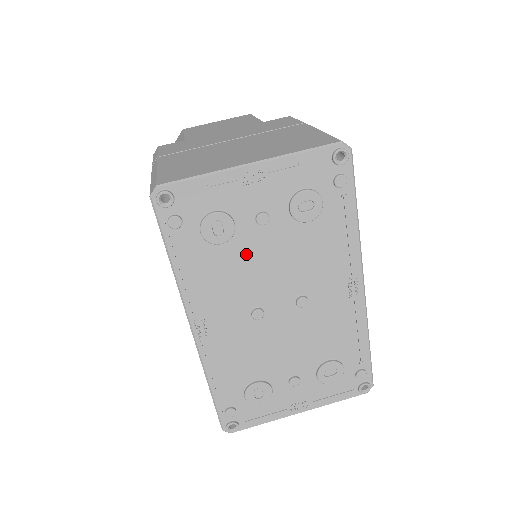
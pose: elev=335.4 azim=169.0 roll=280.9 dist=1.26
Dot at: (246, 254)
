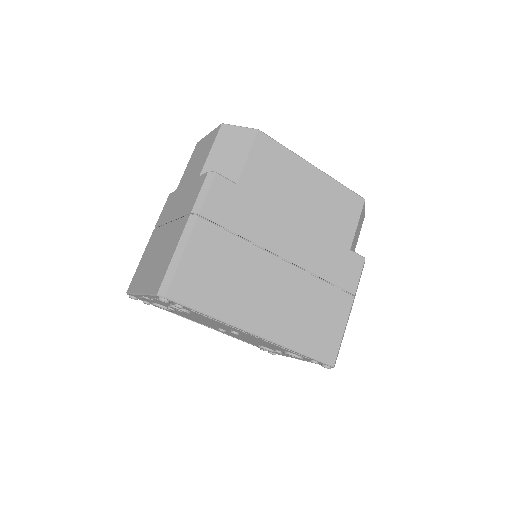
Dot at: (186, 314)
